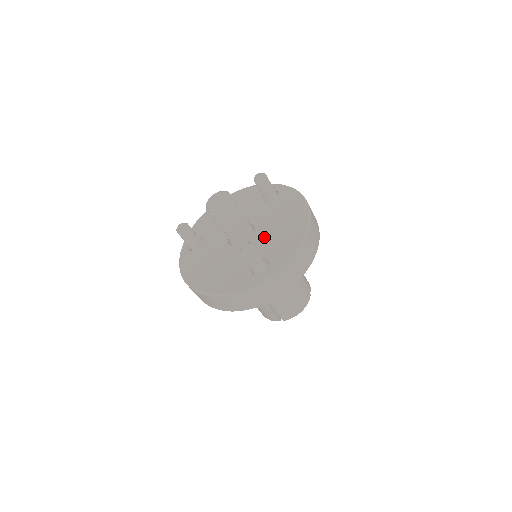
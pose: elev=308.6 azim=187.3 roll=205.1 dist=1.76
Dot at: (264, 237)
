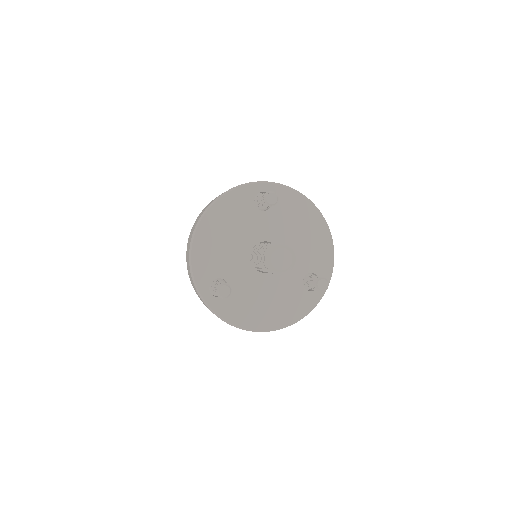
Dot at: occluded
